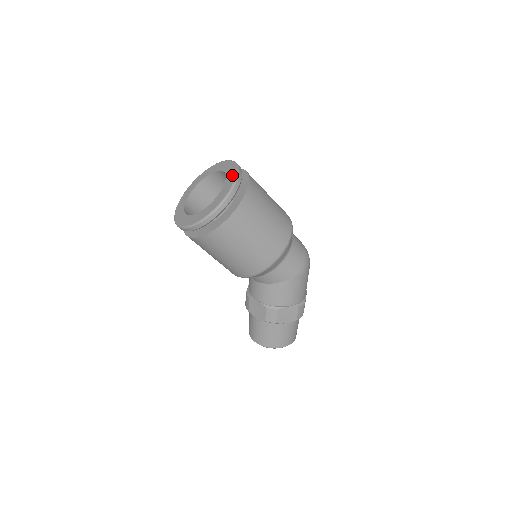
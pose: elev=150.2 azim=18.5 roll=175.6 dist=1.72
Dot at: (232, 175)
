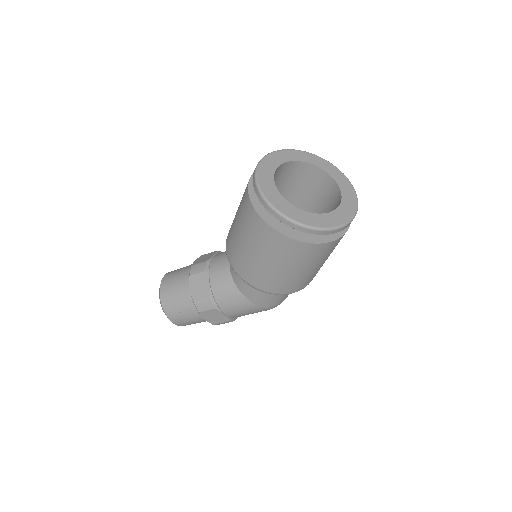
Dot at: (348, 212)
